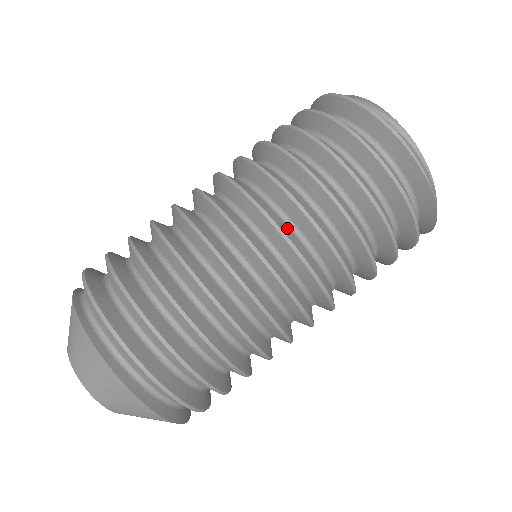
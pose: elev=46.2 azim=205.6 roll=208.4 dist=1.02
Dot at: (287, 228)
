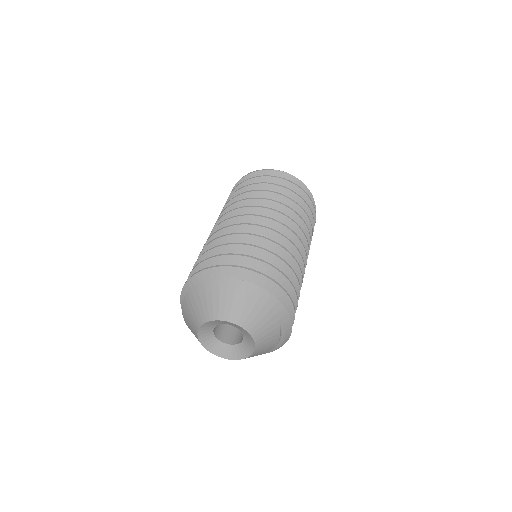
Dot at: occluded
